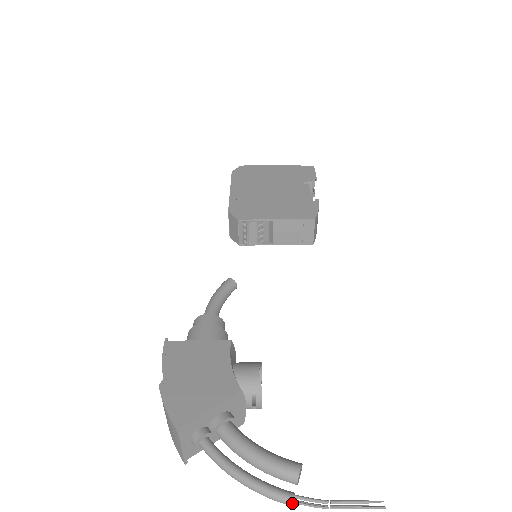
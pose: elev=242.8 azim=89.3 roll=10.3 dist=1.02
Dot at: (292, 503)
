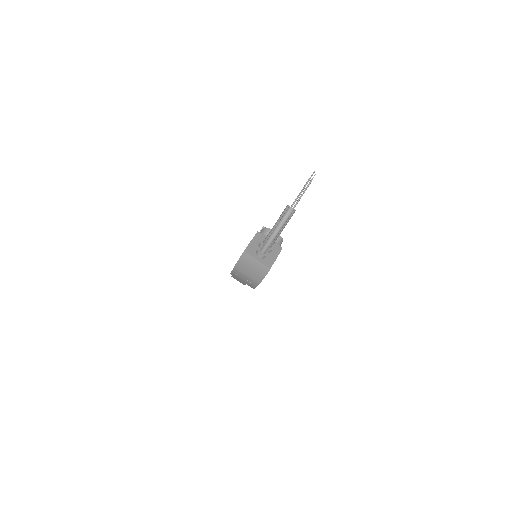
Dot at: (293, 209)
